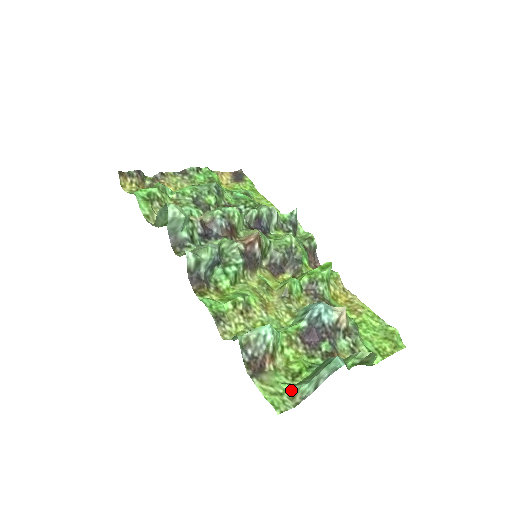
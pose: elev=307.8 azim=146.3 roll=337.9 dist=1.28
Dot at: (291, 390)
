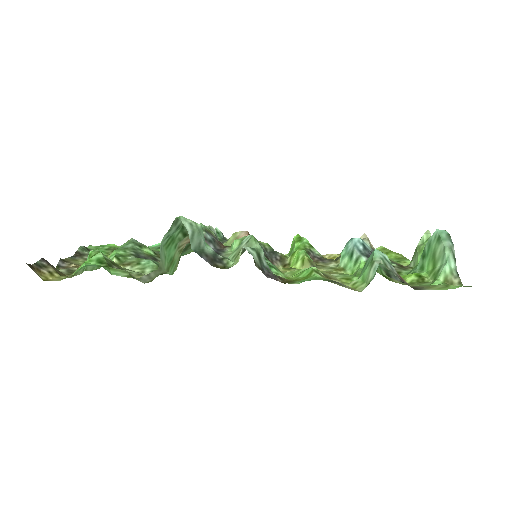
Dot at: (442, 282)
